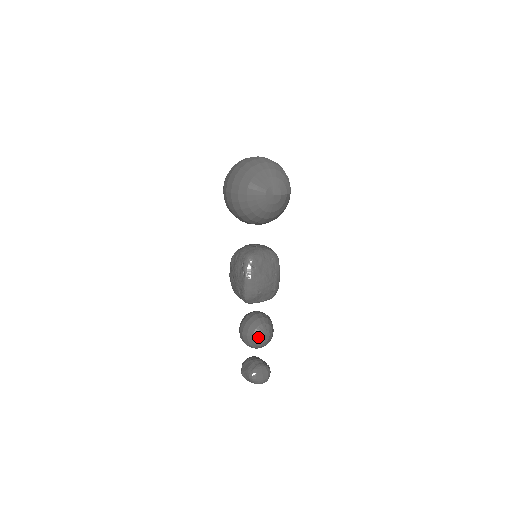
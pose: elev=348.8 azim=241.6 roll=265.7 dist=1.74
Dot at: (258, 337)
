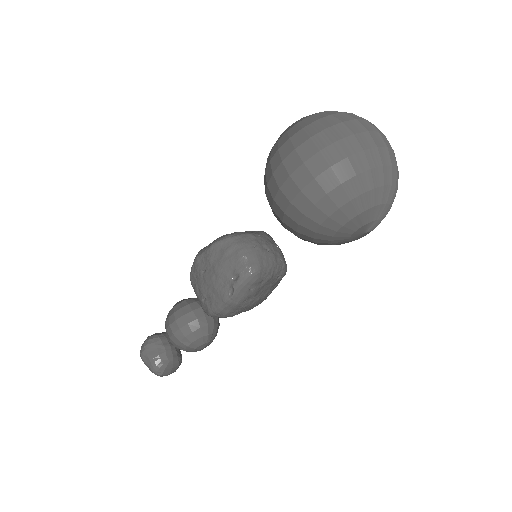
Dot at: (195, 348)
